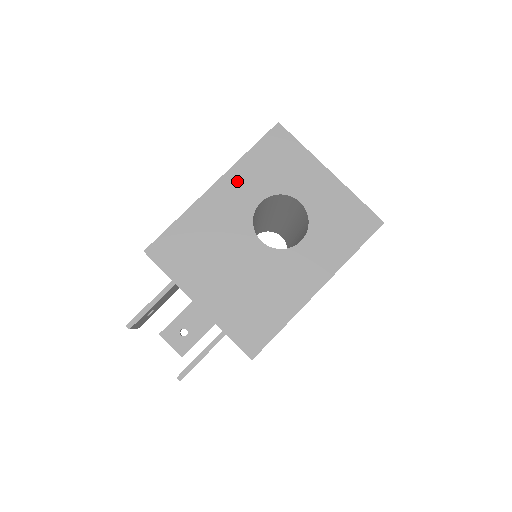
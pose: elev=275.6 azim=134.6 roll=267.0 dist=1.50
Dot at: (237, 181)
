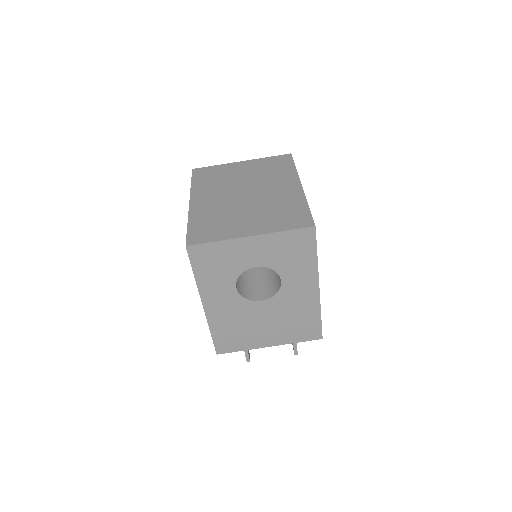
Dot at: (211, 293)
